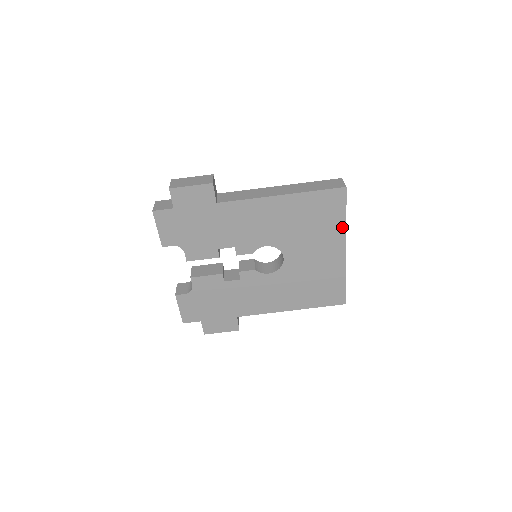
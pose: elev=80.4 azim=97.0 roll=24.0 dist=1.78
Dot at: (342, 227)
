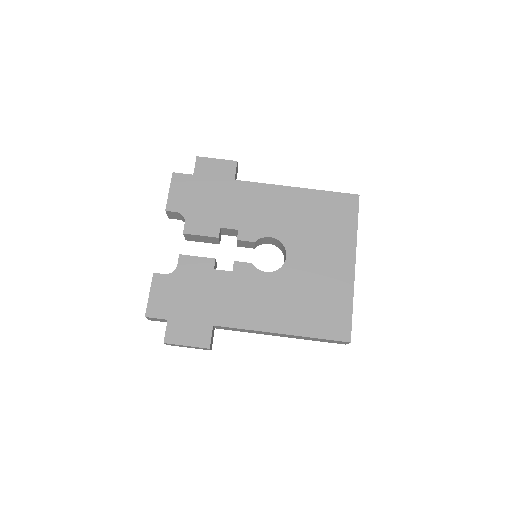
Dot at: (352, 236)
